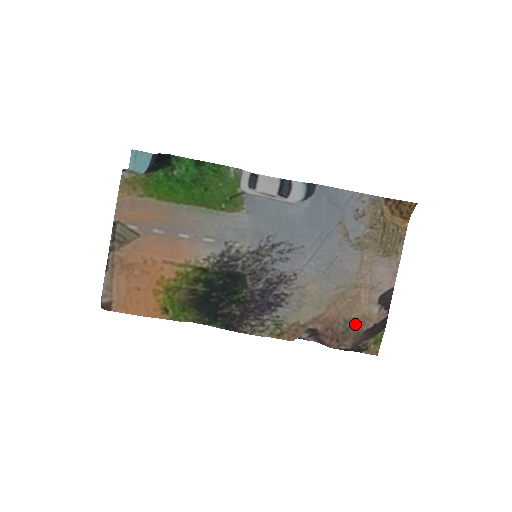
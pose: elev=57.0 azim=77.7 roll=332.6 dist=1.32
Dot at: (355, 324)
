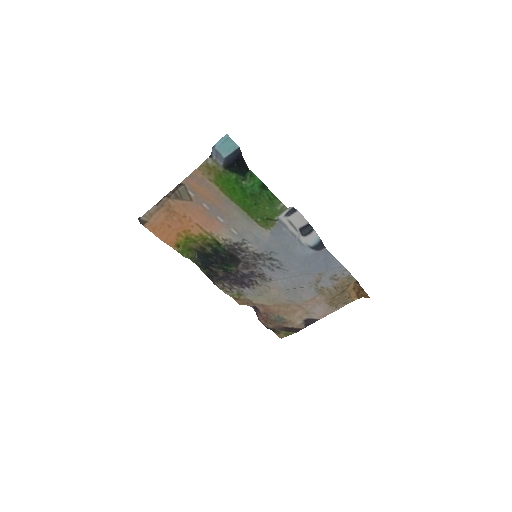
Dot at: (282, 321)
